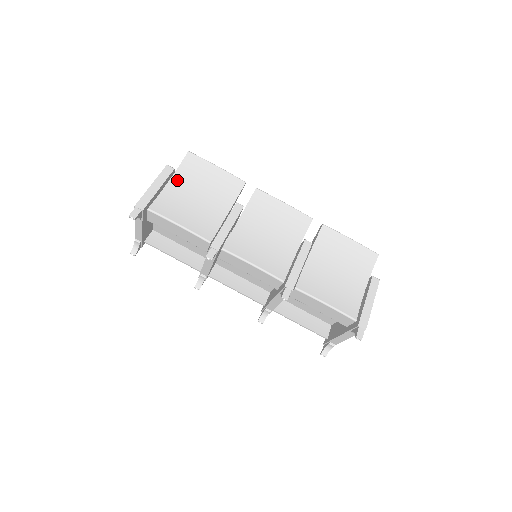
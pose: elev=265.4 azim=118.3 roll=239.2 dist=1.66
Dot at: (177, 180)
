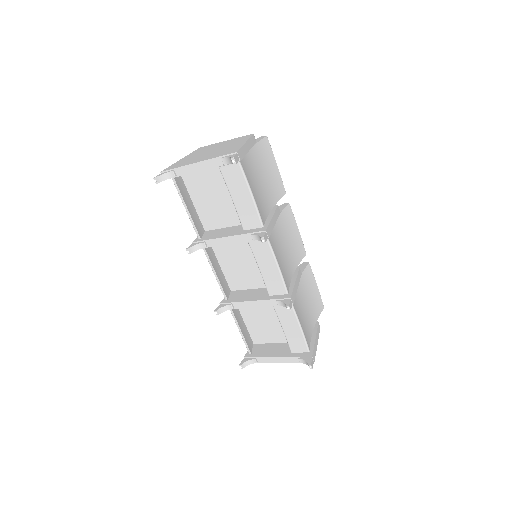
Dot at: (254, 153)
